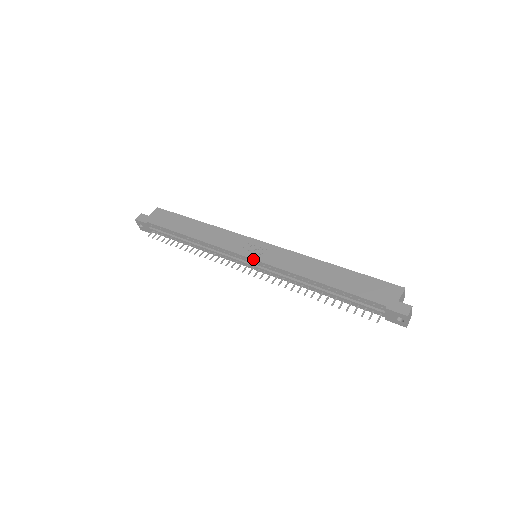
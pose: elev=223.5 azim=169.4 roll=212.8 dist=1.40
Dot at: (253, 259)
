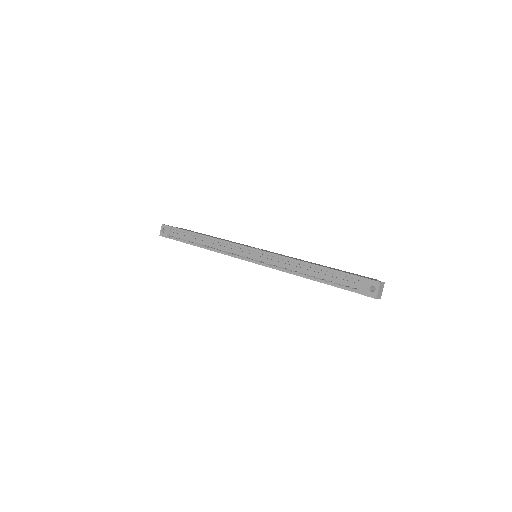
Dot at: occluded
